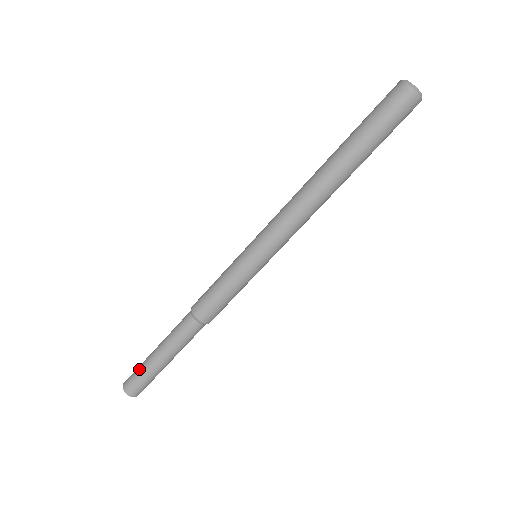
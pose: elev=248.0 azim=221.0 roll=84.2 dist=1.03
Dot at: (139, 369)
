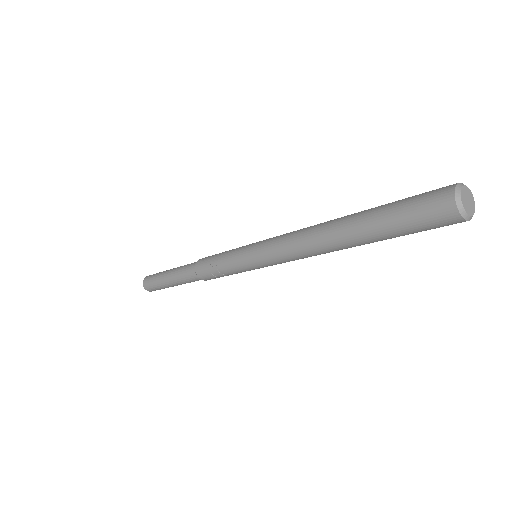
Dot at: (159, 288)
